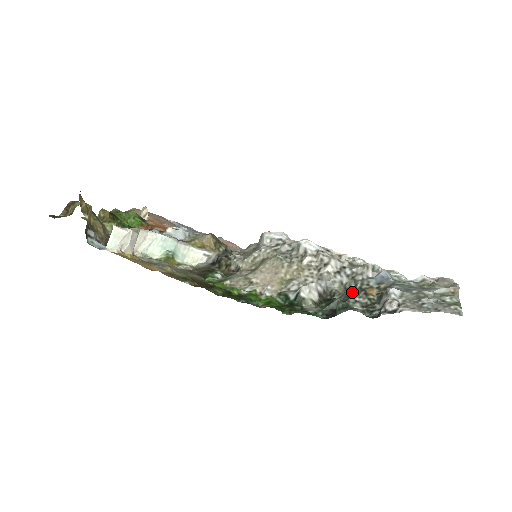
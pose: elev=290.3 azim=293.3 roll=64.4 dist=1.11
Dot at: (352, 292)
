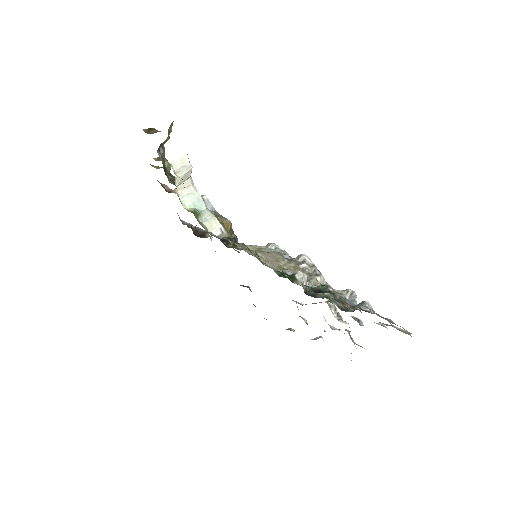
Dot at: occluded
